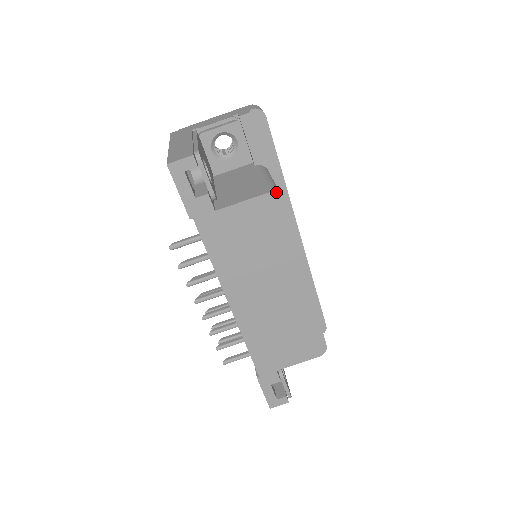
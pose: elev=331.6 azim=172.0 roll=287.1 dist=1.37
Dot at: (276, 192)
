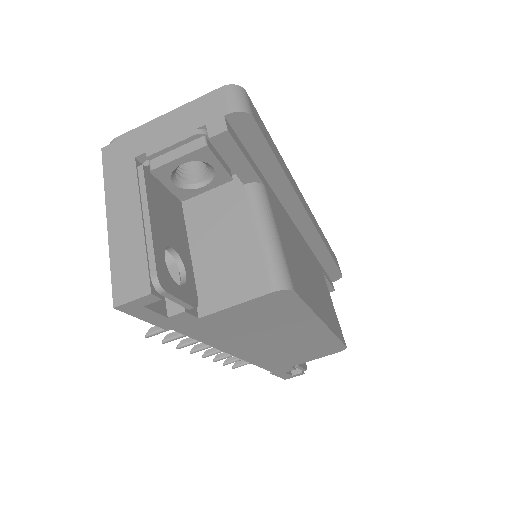
Dot at: (283, 288)
